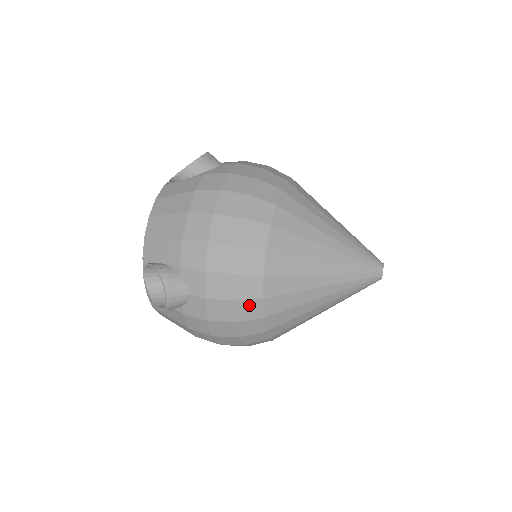
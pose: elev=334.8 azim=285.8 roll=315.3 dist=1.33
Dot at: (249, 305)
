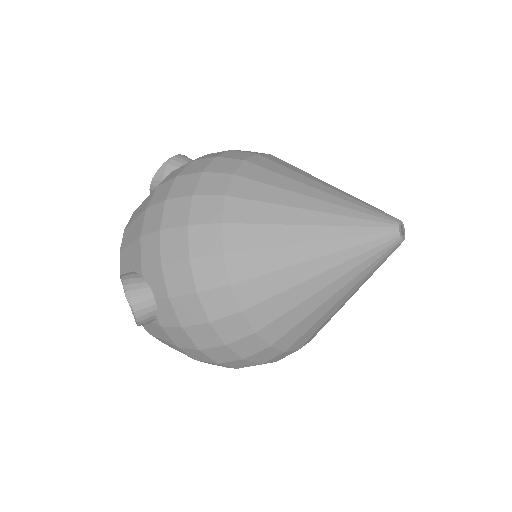
Dot at: (217, 296)
